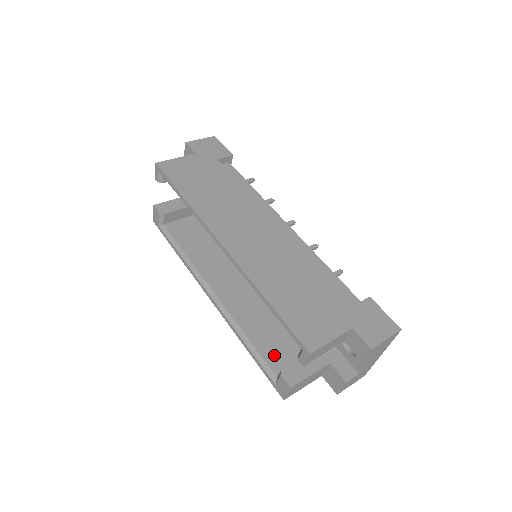
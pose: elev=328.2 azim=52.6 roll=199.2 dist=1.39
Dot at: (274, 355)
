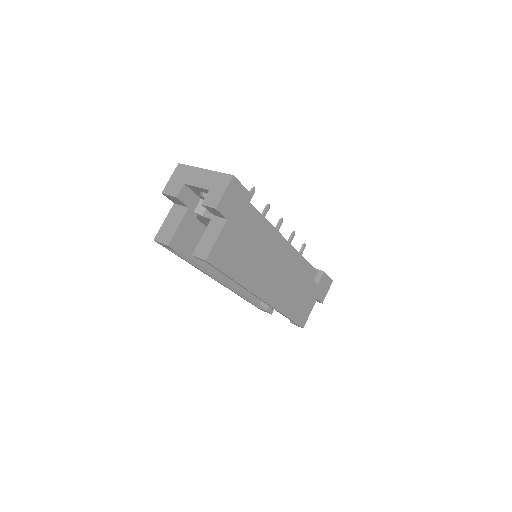
Dot at: occluded
